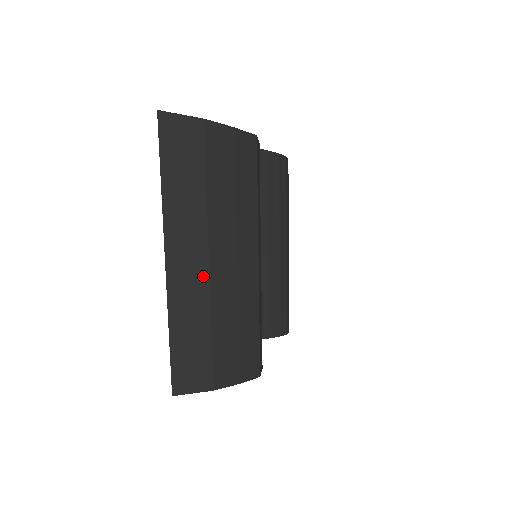
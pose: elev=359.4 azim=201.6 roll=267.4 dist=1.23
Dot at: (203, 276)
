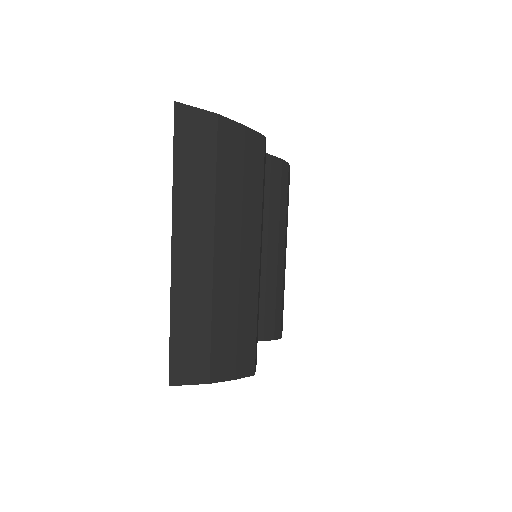
Dot at: (207, 267)
